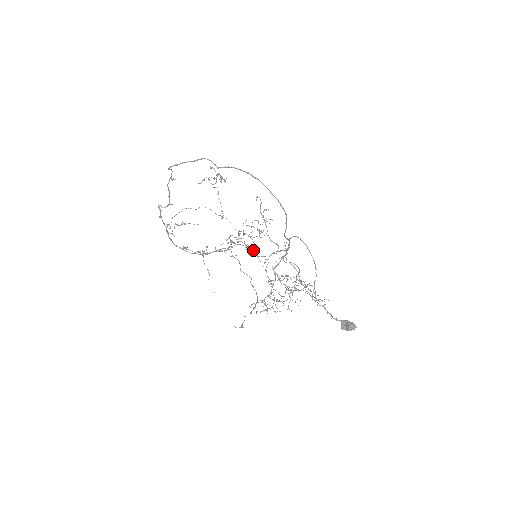
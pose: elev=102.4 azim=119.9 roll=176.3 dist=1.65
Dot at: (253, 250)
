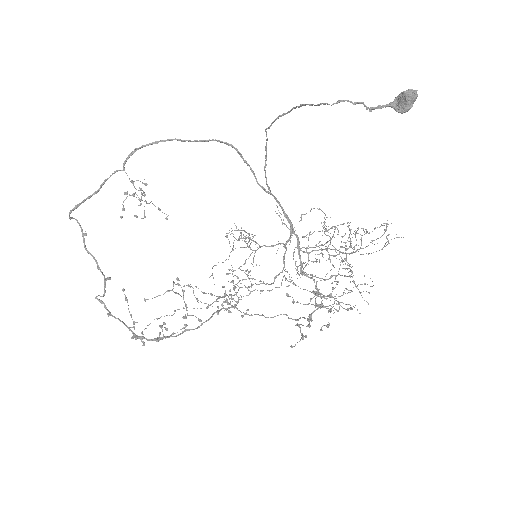
Dot at: occluded
